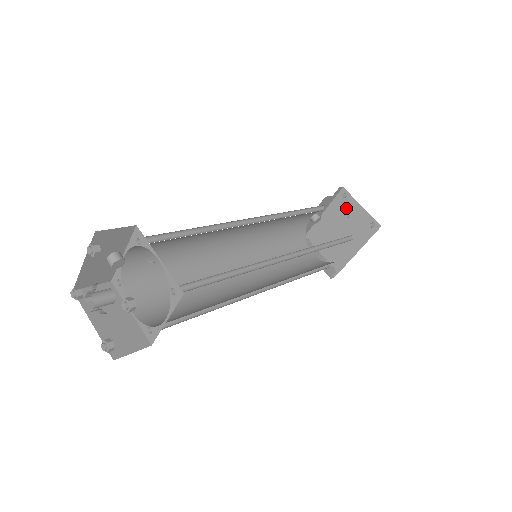
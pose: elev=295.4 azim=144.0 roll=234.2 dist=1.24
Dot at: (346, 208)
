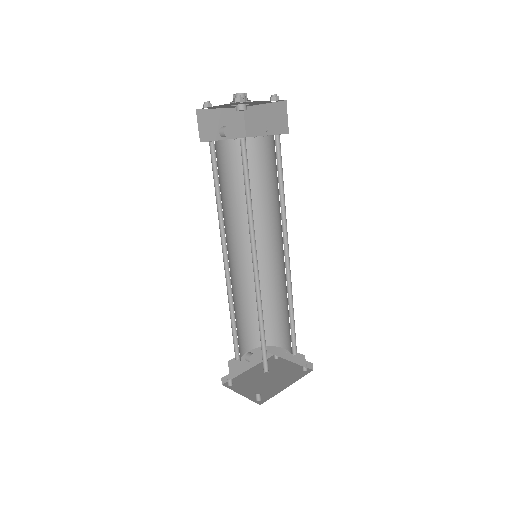
Dot at: (277, 364)
